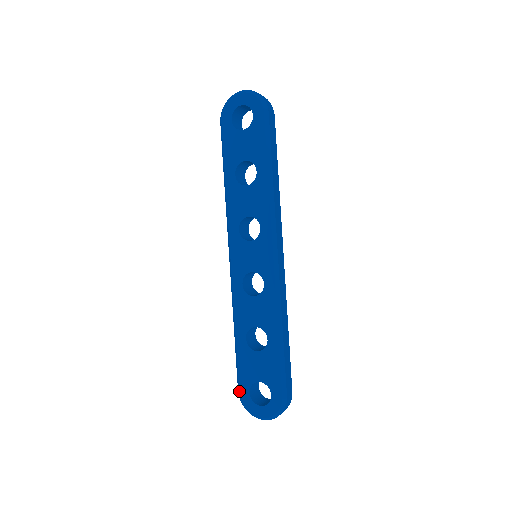
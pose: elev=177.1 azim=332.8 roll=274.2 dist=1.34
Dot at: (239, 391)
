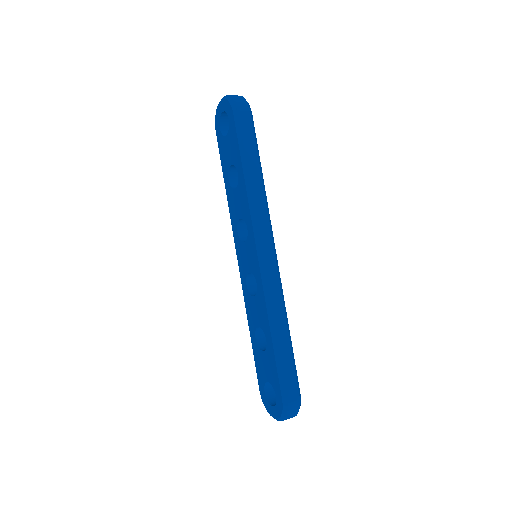
Dot at: (259, 389)
